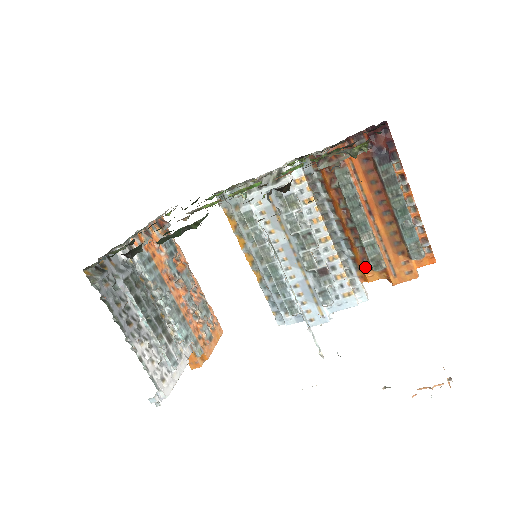
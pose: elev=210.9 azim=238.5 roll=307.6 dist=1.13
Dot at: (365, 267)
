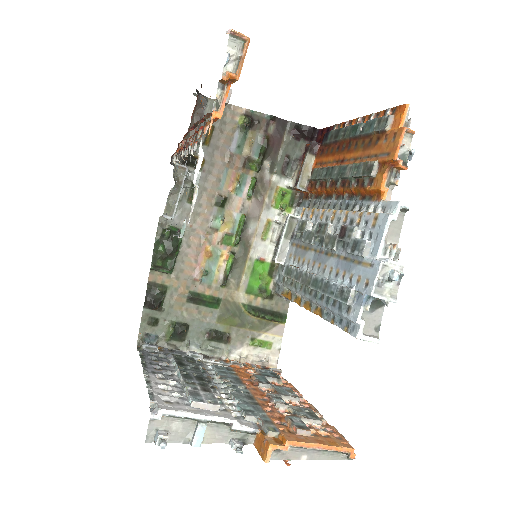
Dot at: (369, 186)
